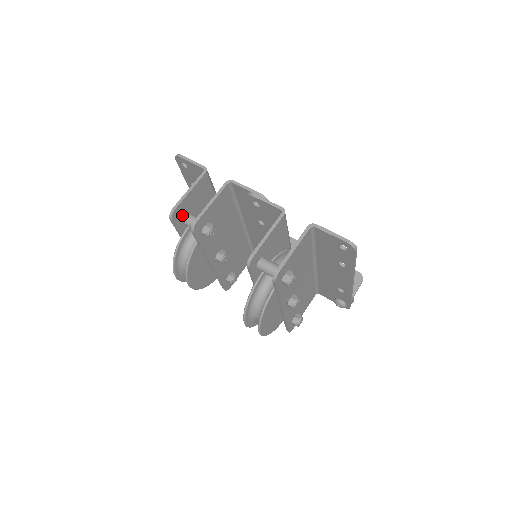
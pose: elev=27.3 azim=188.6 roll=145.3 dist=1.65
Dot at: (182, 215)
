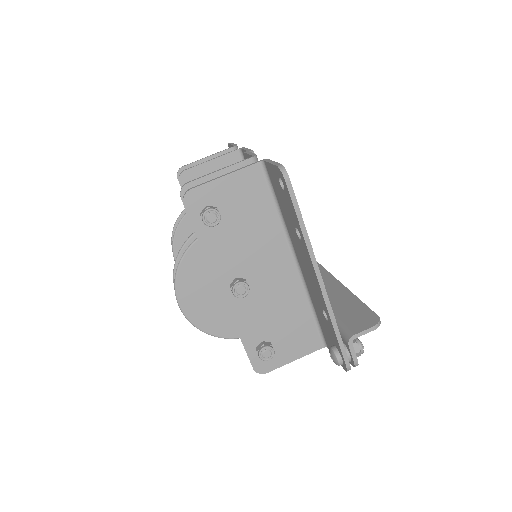
Dot at: occluded
